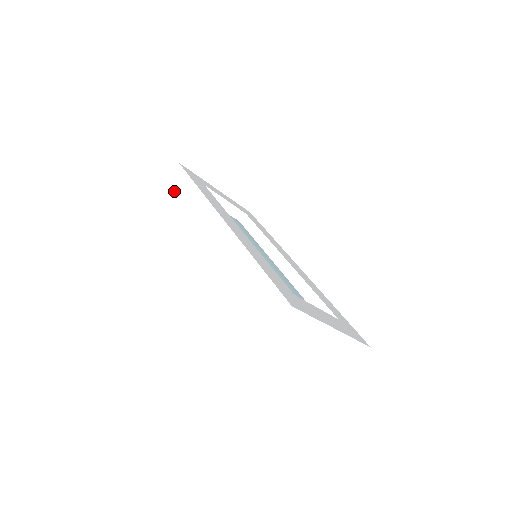
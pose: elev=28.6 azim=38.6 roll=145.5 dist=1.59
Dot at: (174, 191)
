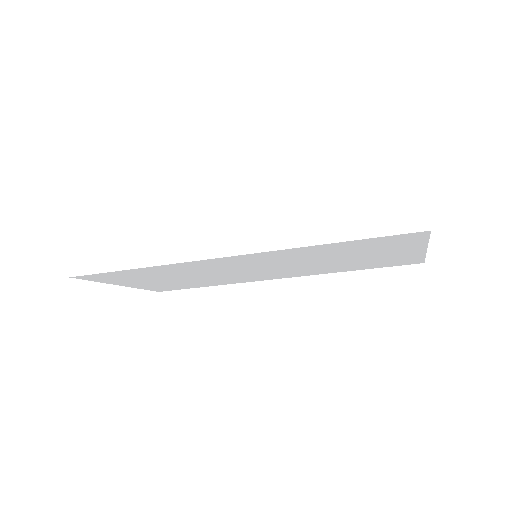
Dot at: (103, 270)
